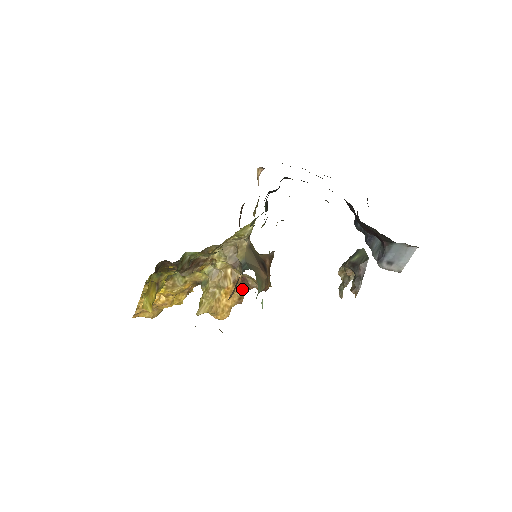
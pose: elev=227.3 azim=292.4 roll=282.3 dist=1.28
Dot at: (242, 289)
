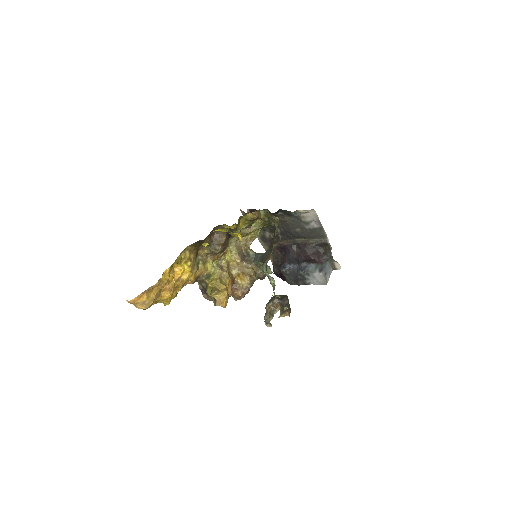
Dot at: (231, 290)
